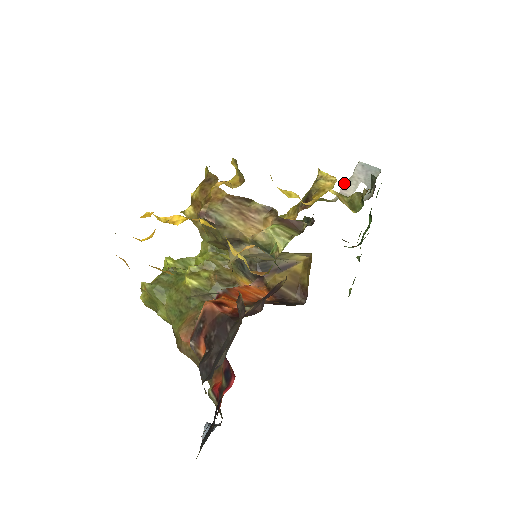
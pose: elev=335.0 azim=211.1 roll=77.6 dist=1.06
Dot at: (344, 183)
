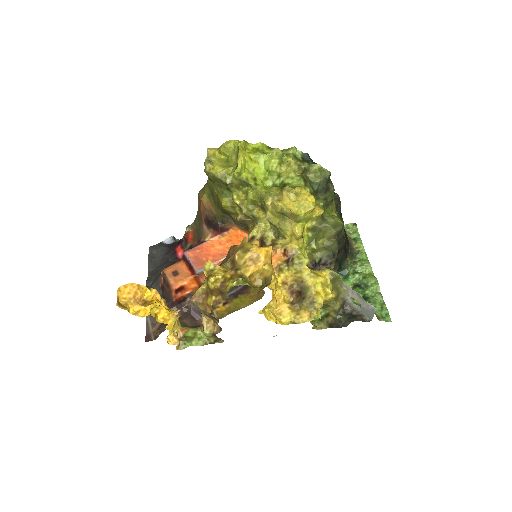
Dot at: (357, 293)
